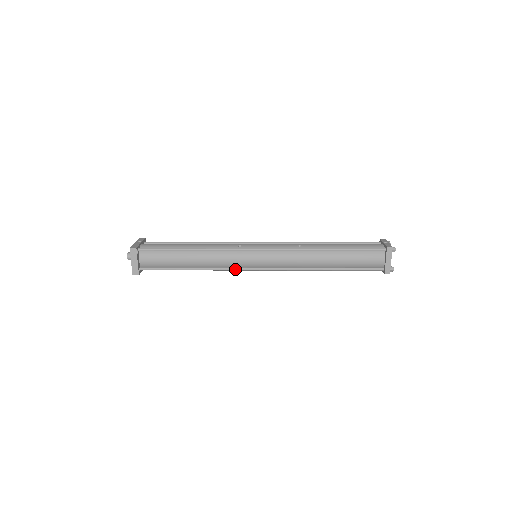
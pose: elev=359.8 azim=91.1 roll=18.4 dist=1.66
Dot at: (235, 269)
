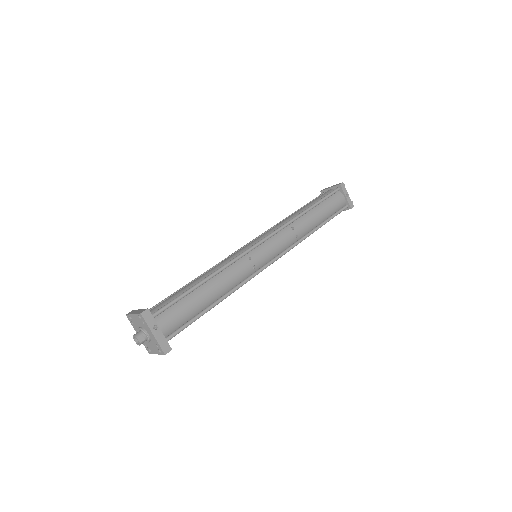
Dot at: occluded
